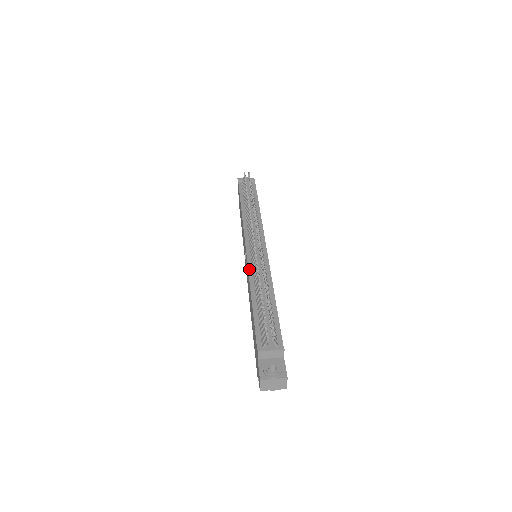
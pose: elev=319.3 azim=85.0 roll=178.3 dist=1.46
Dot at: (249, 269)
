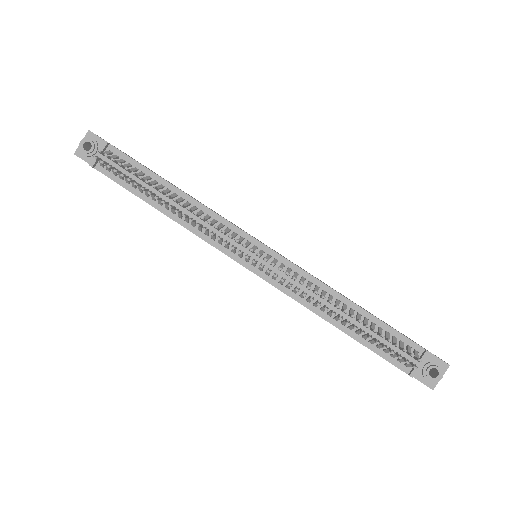
Dot at: (288, 294)
